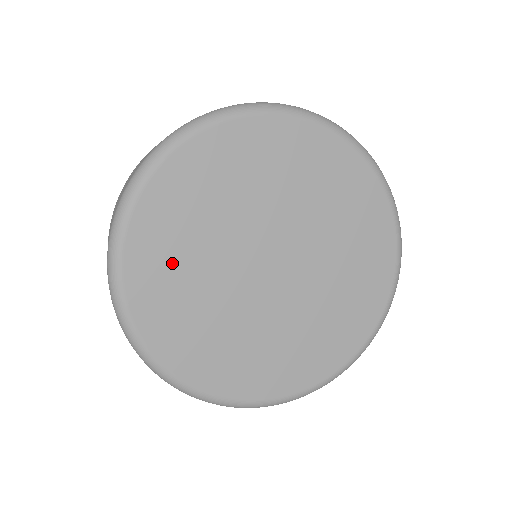
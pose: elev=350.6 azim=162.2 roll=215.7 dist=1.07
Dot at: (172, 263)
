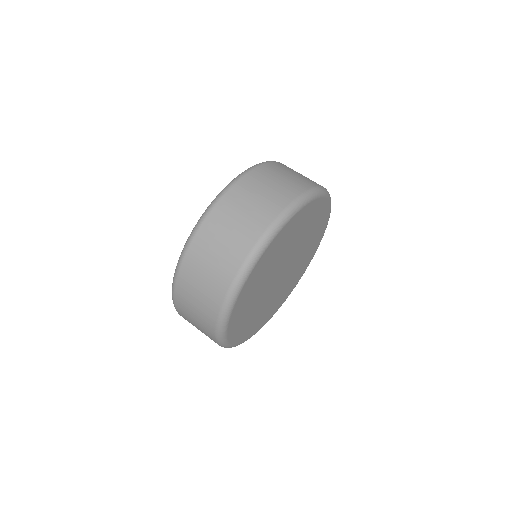
Dot at: (249, 323)
